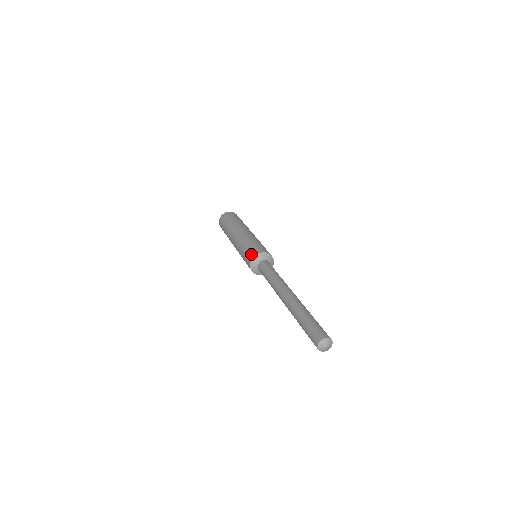
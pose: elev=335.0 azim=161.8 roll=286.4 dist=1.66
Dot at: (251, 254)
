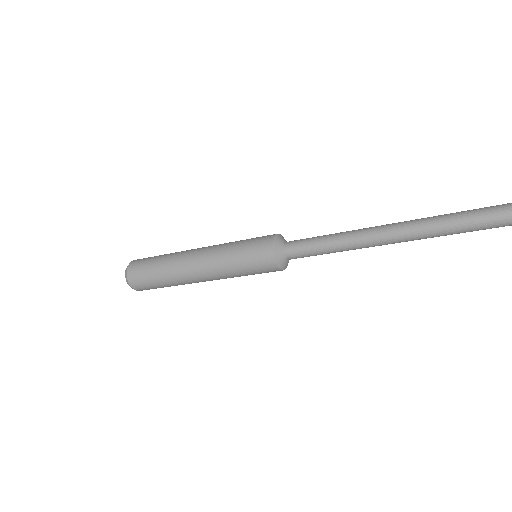
Dot at: (264, 250)
